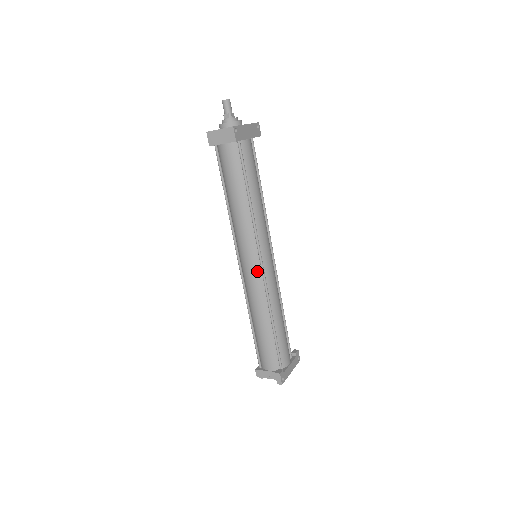
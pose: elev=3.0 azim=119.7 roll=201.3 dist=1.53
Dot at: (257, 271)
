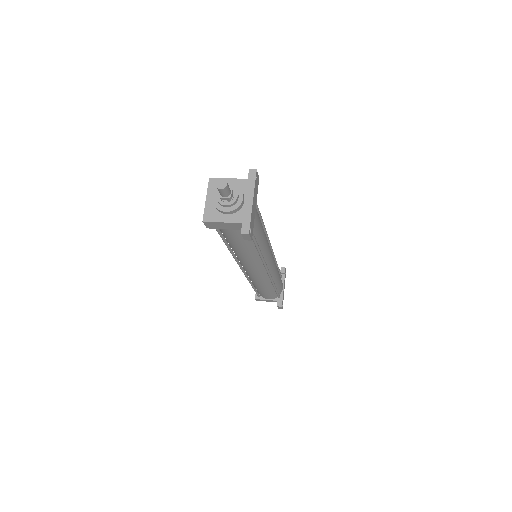
Dot at: (263, 274)
